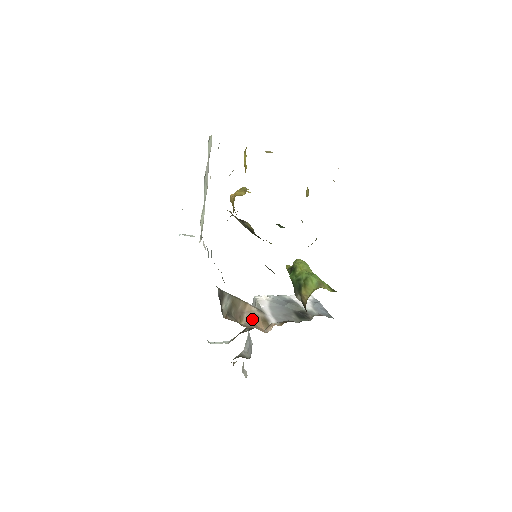
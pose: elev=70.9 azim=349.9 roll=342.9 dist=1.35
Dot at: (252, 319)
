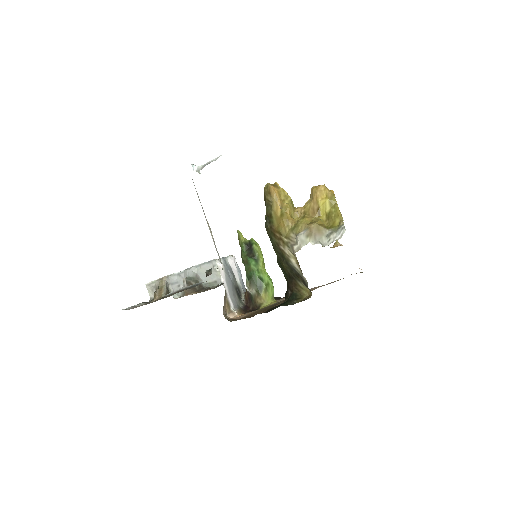
Dot at: (225, 304)
